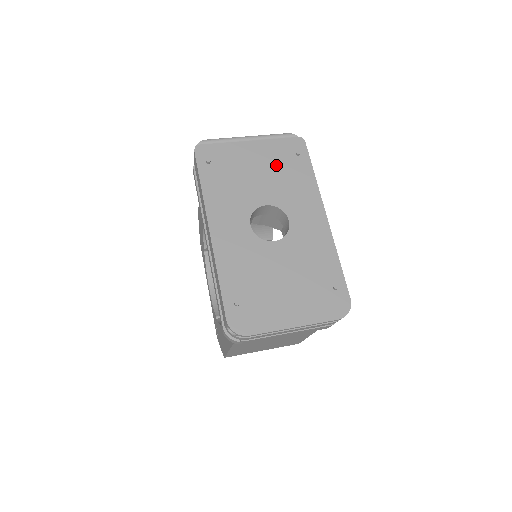
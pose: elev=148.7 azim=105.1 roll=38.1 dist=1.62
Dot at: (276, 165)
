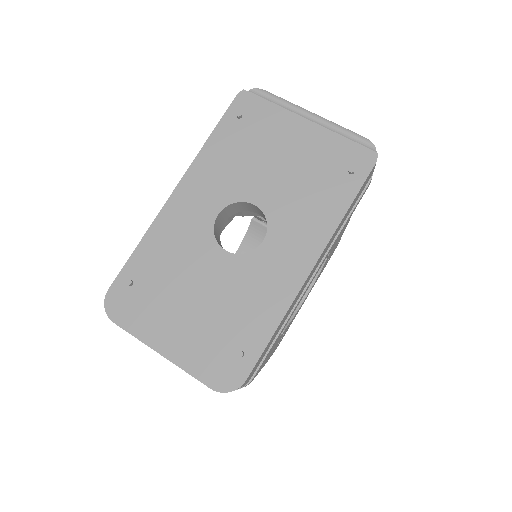
Dot at: (311, 167)
